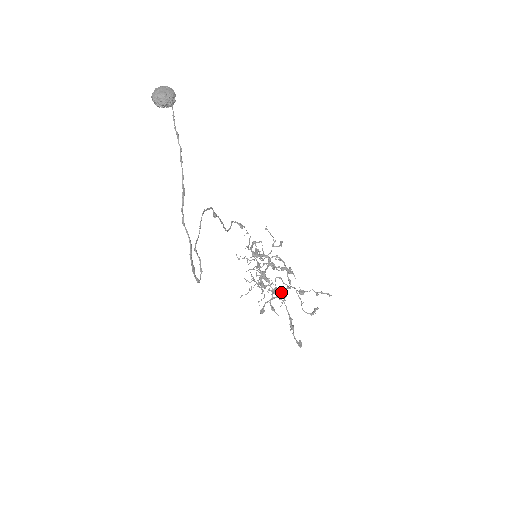
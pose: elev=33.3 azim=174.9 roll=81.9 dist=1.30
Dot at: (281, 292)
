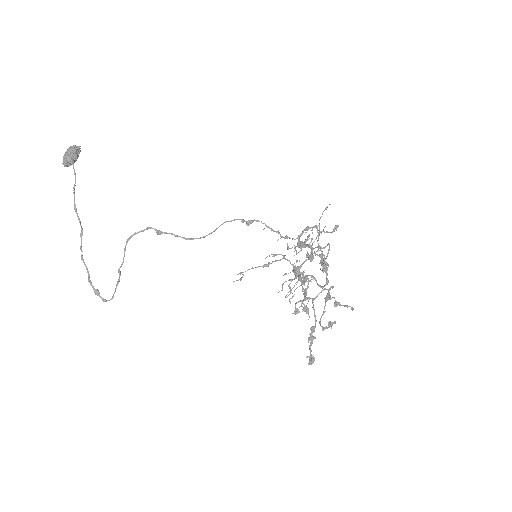
Dot at: (304, 294)
